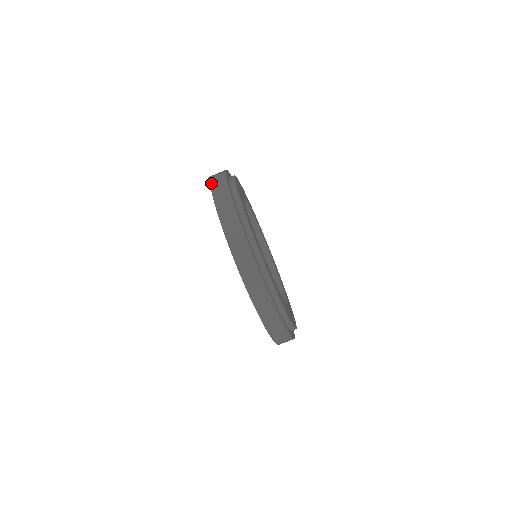
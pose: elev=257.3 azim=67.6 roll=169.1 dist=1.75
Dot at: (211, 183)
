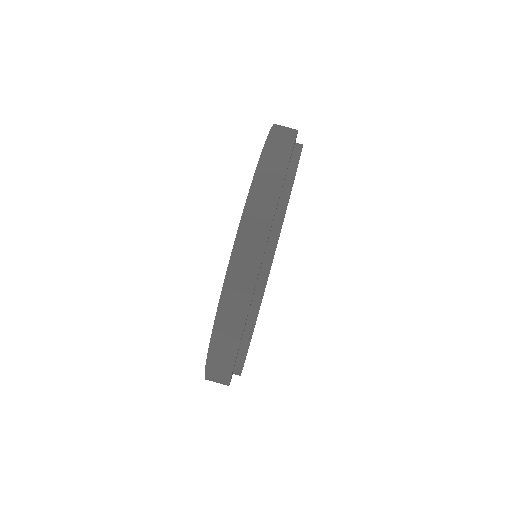
Dot at: occluded
